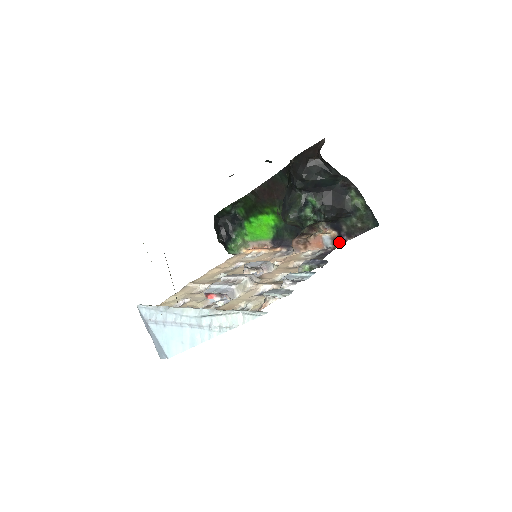
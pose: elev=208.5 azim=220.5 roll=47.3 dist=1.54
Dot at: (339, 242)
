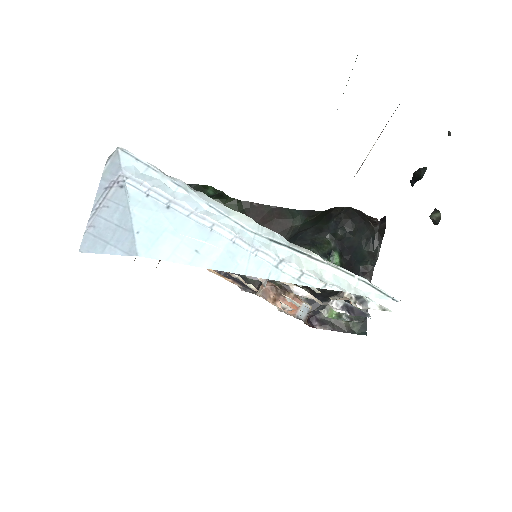
Dot at: occluded
